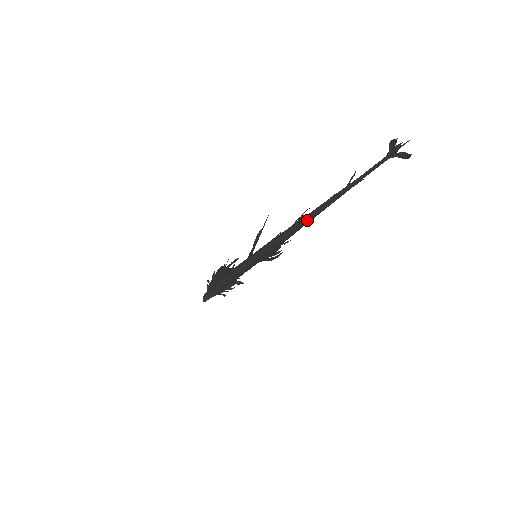
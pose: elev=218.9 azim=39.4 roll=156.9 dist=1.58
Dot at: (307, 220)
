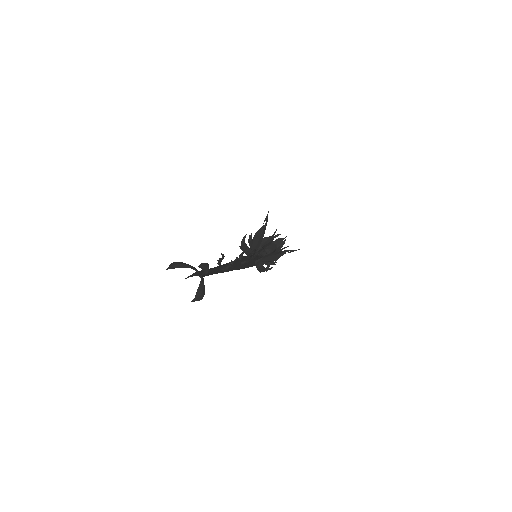
Dot at: occluded
